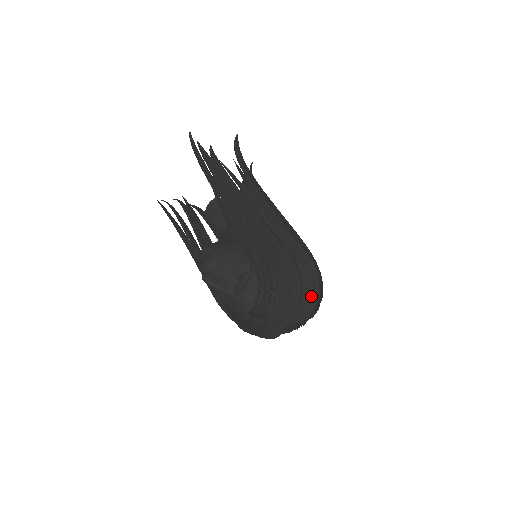
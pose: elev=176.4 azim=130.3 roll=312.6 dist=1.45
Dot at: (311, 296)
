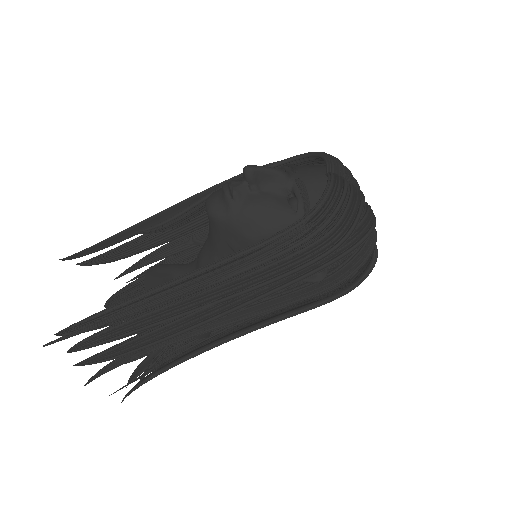
Dot at: occluded
